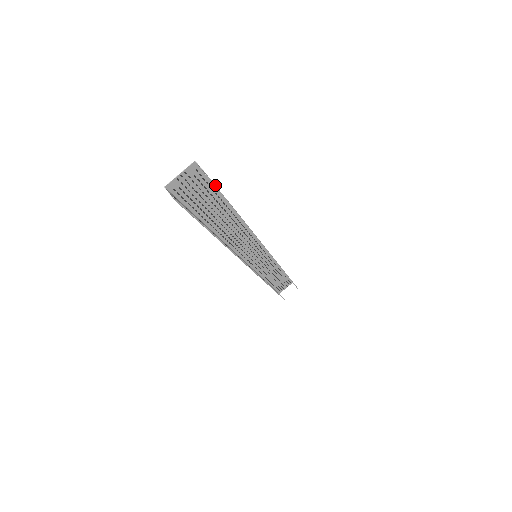
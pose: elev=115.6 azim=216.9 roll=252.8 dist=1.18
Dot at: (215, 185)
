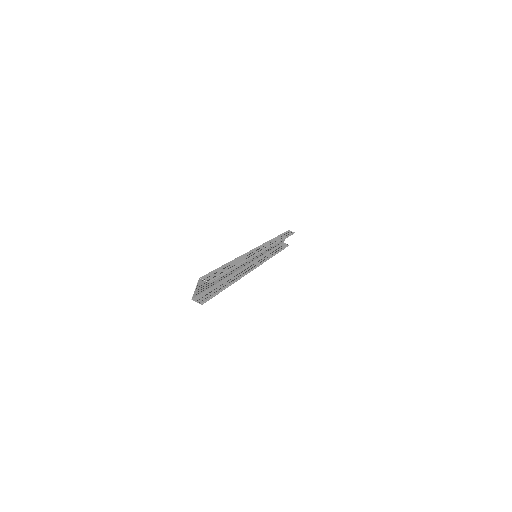
Dot at: (216, 279)
